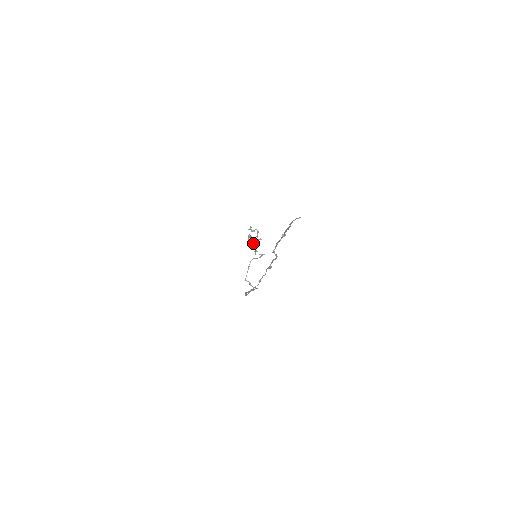
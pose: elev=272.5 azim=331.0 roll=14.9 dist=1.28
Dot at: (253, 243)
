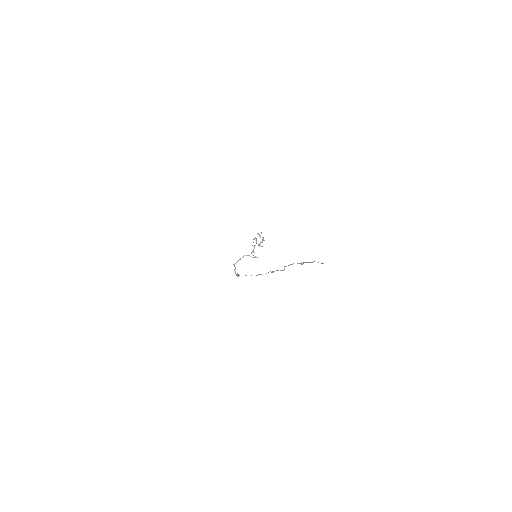
Dot at: (255, 245)
